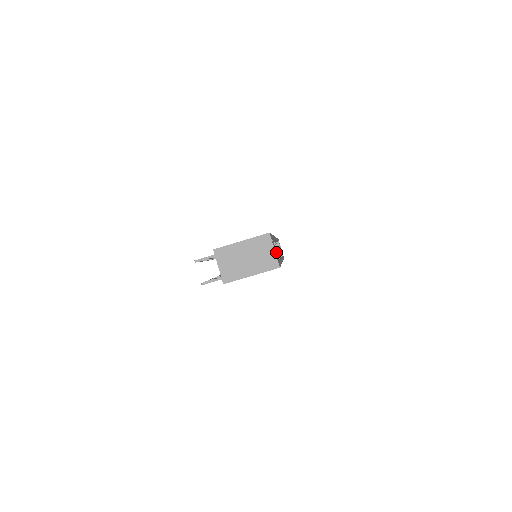
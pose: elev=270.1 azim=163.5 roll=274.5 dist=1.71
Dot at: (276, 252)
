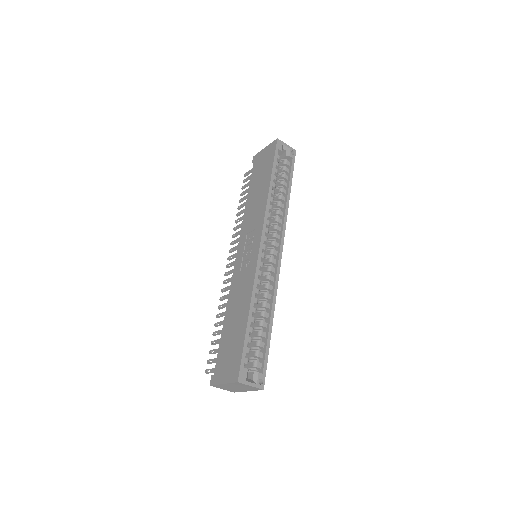
Dot at: (278, 197)
